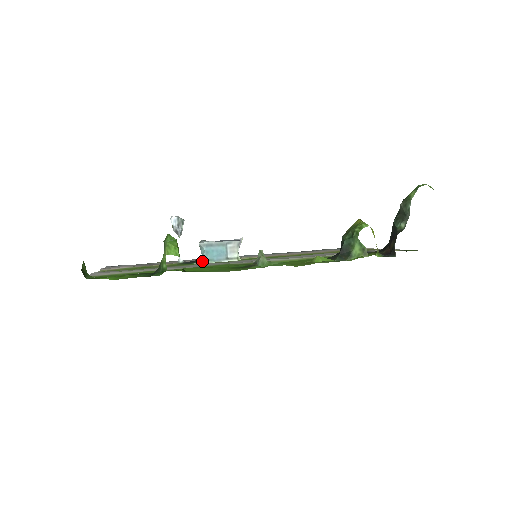
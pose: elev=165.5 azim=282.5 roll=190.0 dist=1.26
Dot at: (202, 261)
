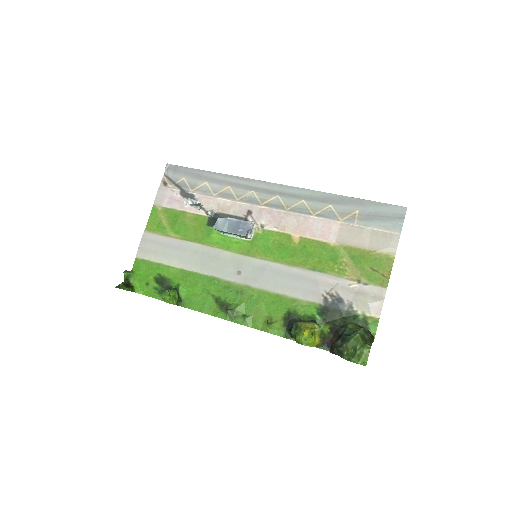
Dot at: occluded
